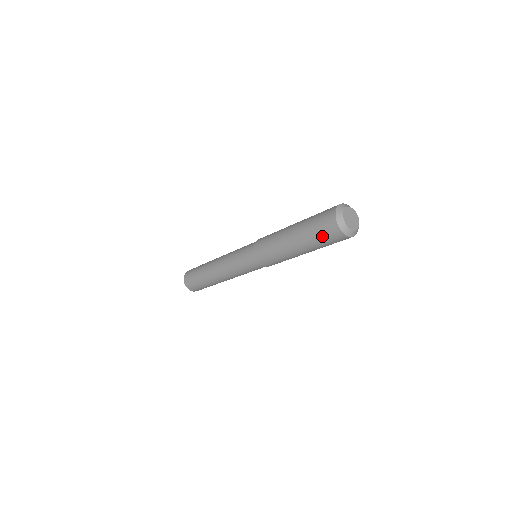
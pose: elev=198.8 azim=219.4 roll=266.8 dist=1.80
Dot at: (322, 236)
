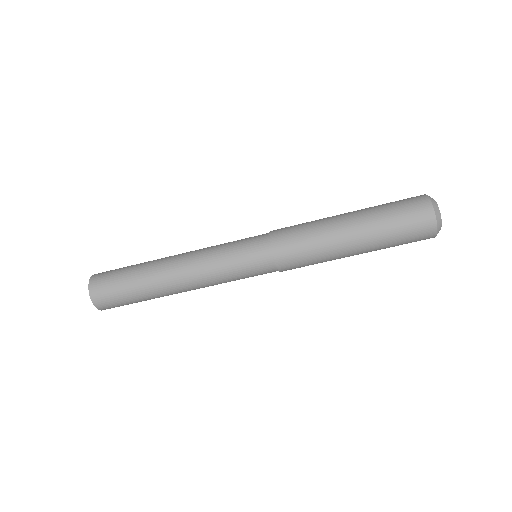
Dot at: (406, 237)
